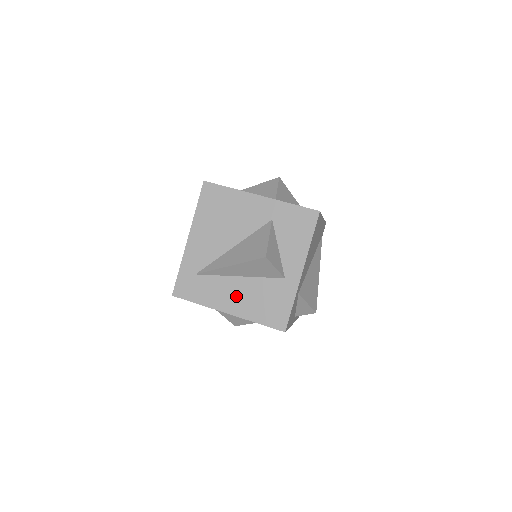
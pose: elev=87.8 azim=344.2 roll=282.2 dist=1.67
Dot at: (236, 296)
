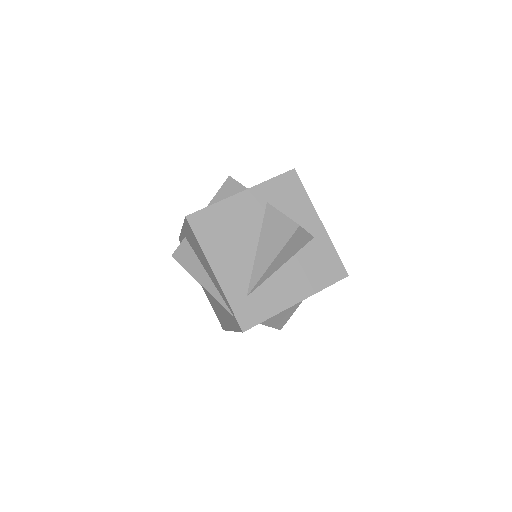
Dot at: (292, 283)
